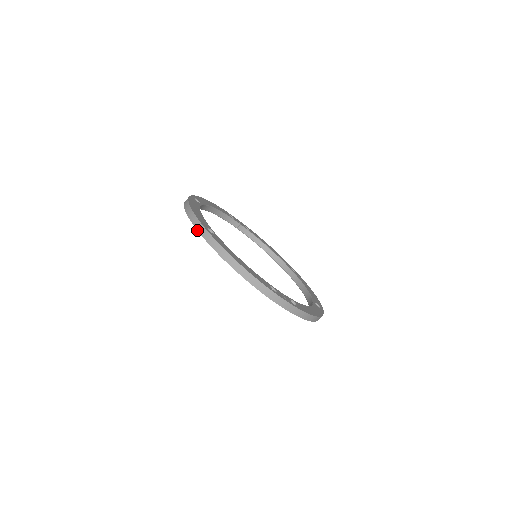
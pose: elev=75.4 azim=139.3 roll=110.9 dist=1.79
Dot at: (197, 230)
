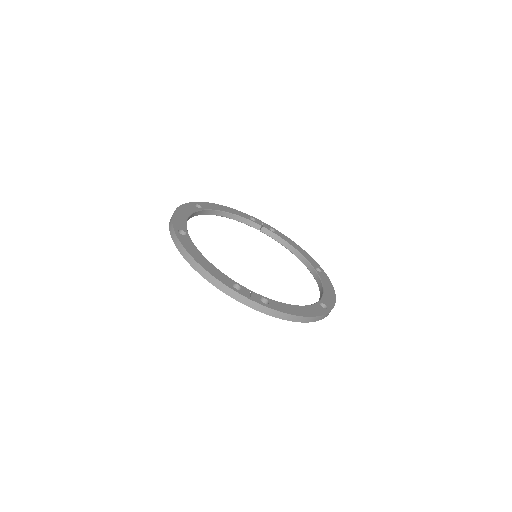
Dot at: (170, 233)
